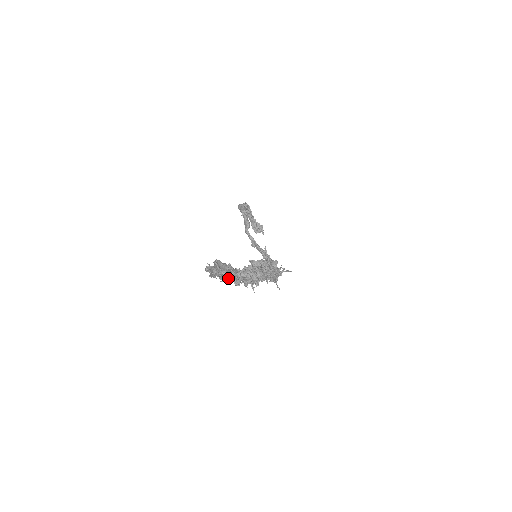
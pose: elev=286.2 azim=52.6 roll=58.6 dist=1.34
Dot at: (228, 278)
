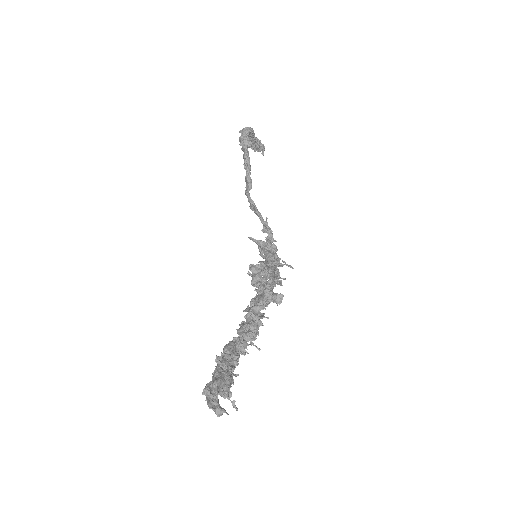
Dot at: occluded
